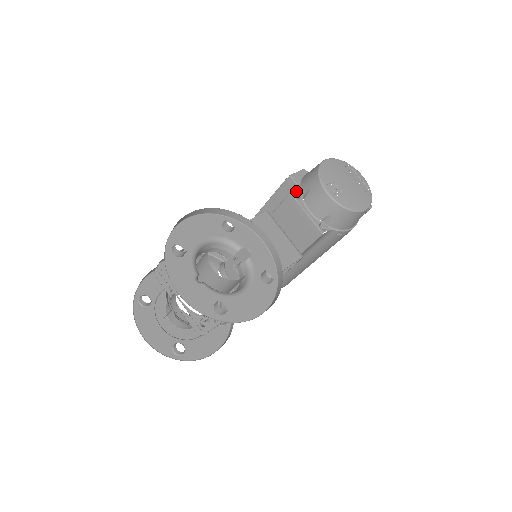
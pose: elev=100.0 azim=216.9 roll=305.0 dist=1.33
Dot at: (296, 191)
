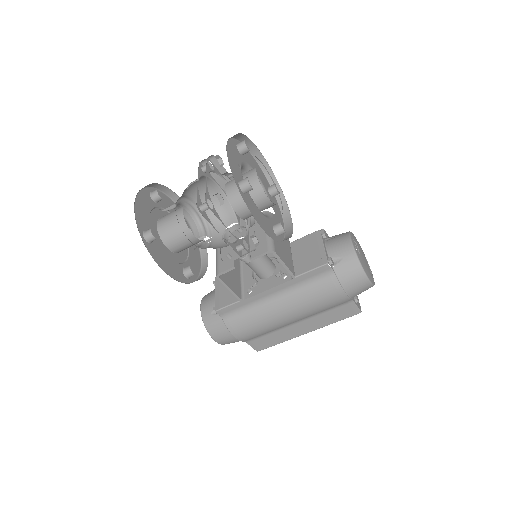
Dot at: occluded
